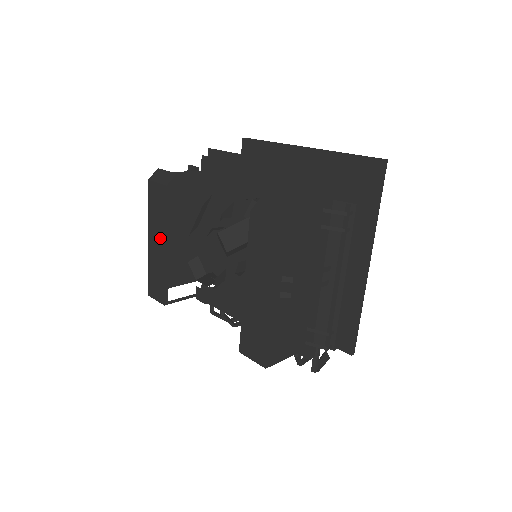
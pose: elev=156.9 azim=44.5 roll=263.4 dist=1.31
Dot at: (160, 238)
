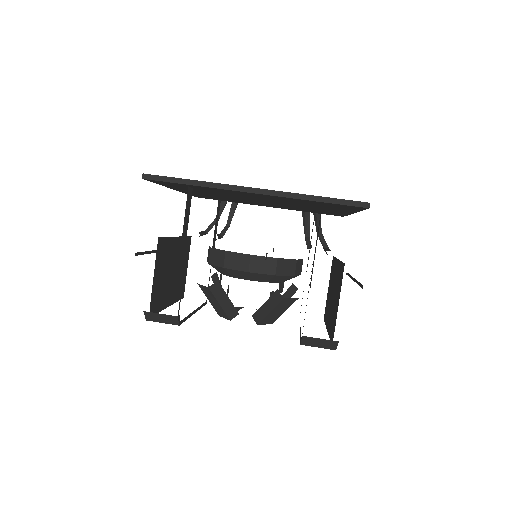
Dot at: occluded
